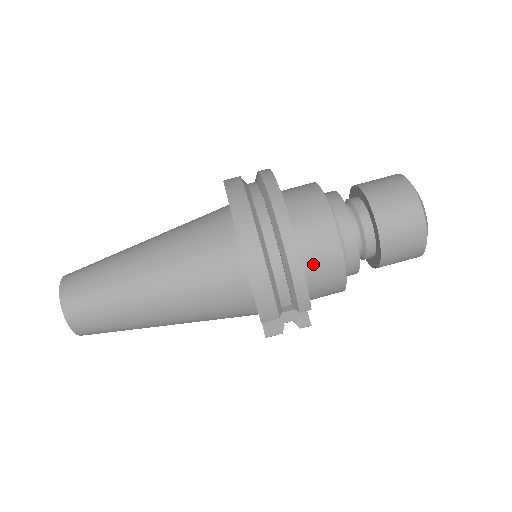
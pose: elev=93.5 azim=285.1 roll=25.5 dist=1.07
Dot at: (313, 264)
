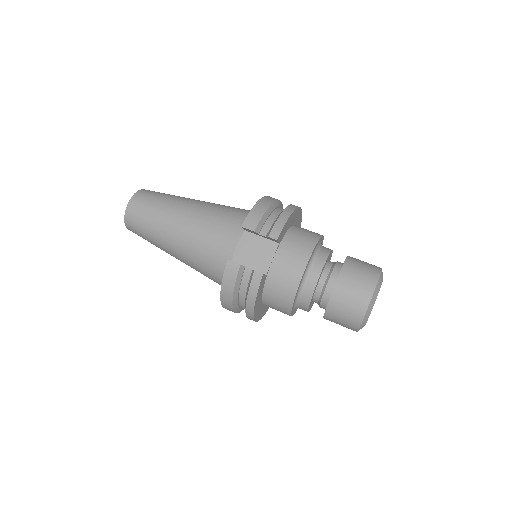
Dot at: (295, 237)
